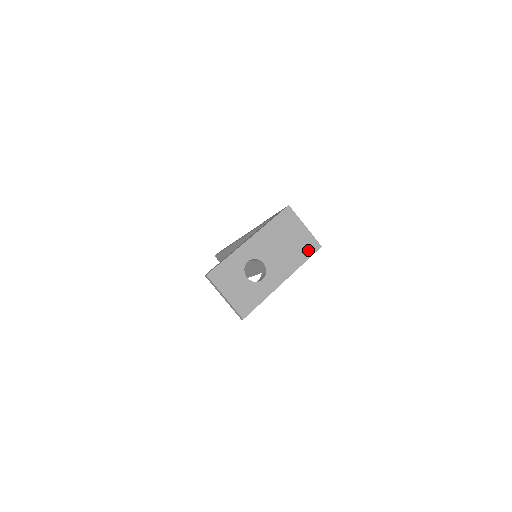
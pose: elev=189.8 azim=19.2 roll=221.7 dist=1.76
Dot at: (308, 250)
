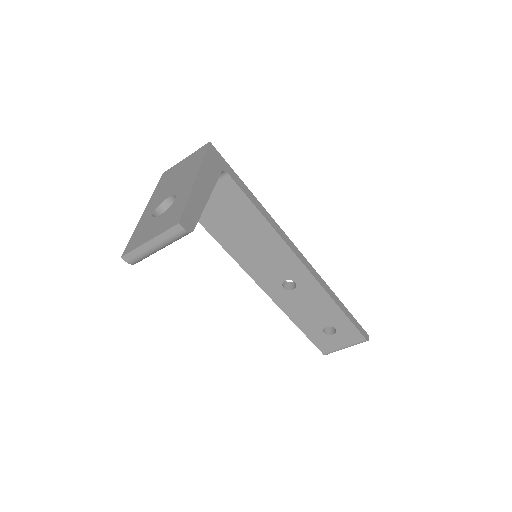
Dot at: (200, 155)
